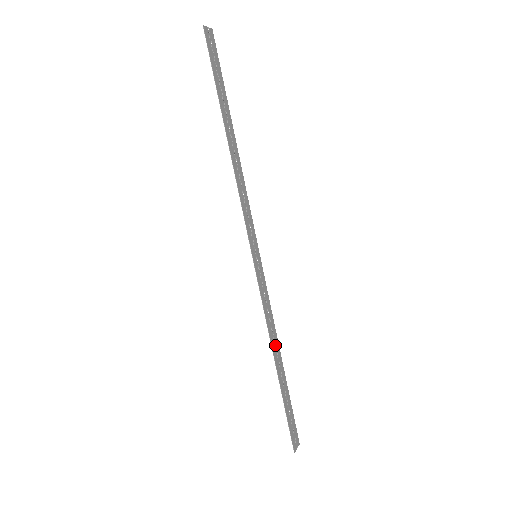
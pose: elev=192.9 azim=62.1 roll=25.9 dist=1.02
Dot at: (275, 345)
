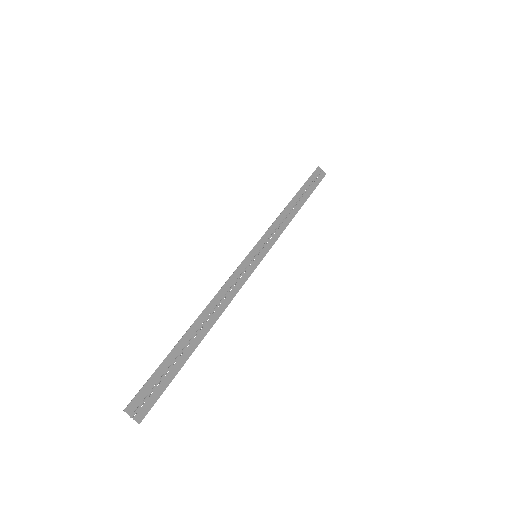
Dot at: (212, 313)
